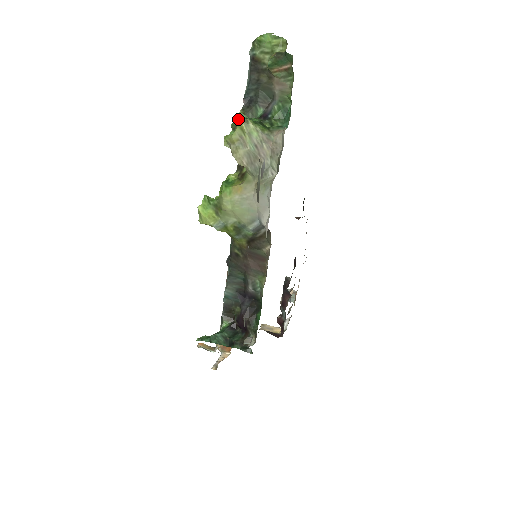
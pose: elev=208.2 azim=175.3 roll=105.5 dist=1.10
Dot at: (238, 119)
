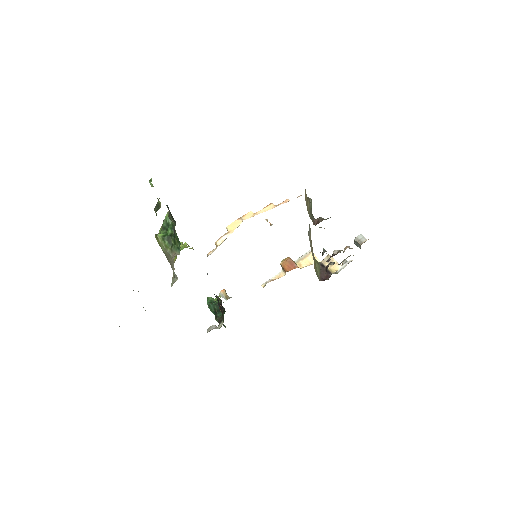
Dot at: (163, 221)
